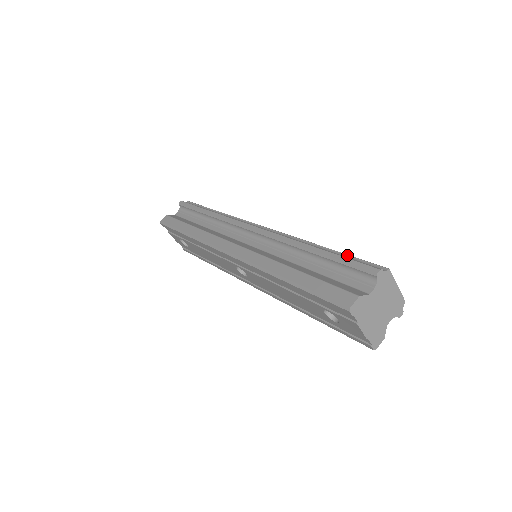
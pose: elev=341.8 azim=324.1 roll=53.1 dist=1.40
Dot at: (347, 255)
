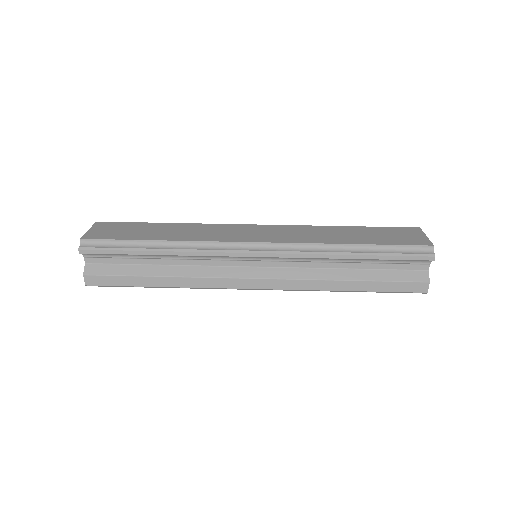
Dot at: (388, 246)
